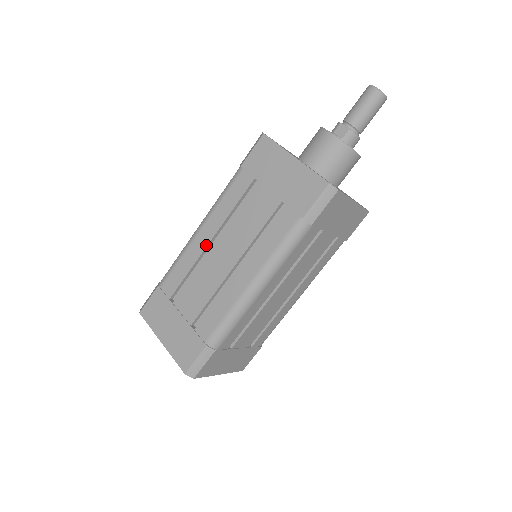
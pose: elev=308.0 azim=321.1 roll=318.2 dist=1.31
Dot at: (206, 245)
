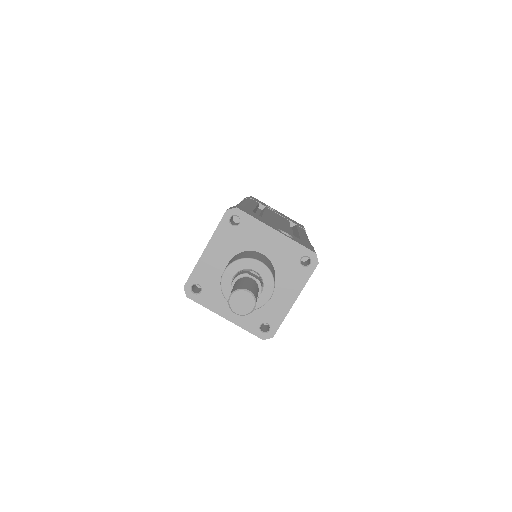
Dot at: occluded
